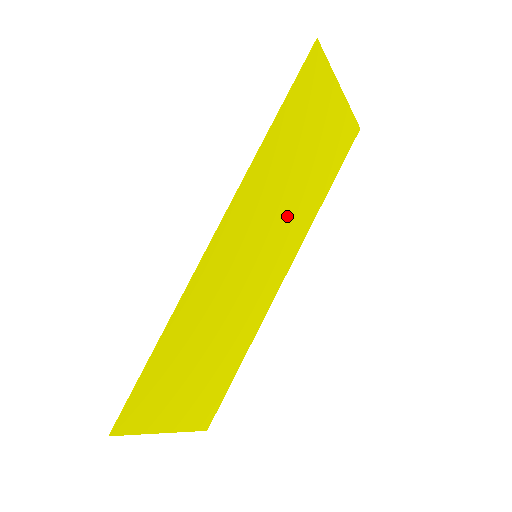
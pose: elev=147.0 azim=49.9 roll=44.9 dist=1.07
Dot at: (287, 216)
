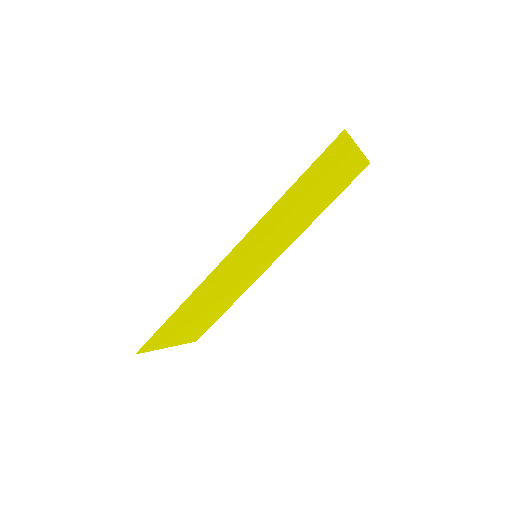
Dot at: (287, 230)
